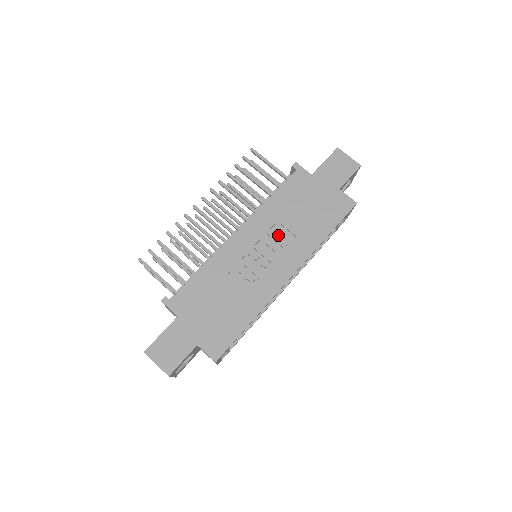
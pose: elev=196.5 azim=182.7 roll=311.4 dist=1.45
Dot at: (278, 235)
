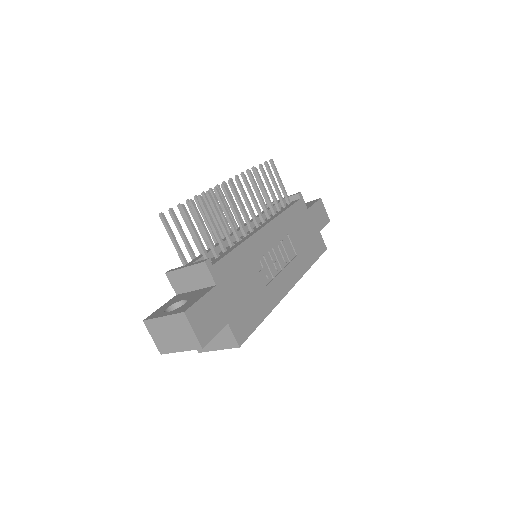
Dot at: (287, 246)
